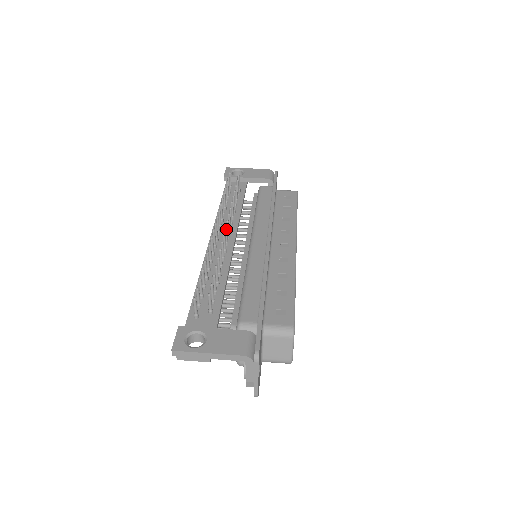
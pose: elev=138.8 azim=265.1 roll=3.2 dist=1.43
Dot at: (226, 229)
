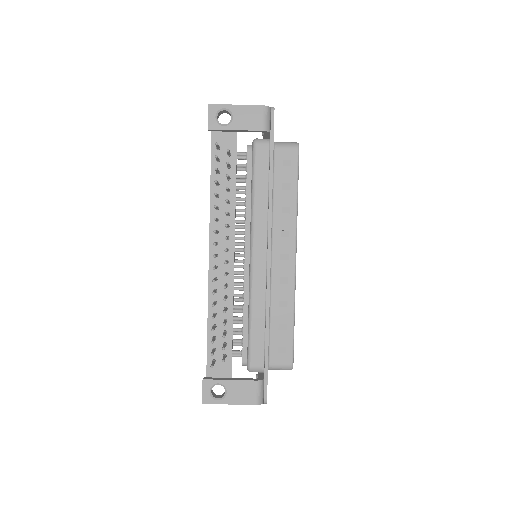
Dot at: occluded
